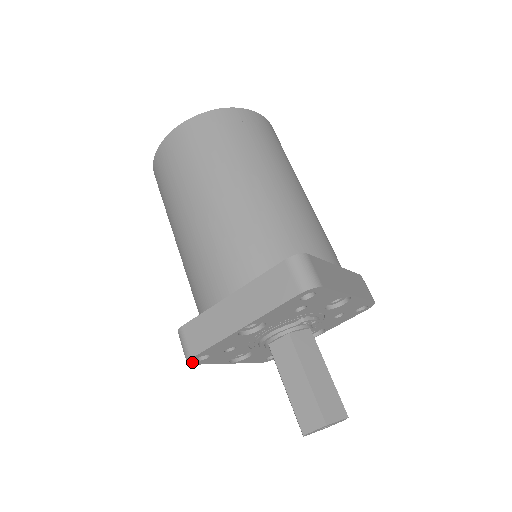
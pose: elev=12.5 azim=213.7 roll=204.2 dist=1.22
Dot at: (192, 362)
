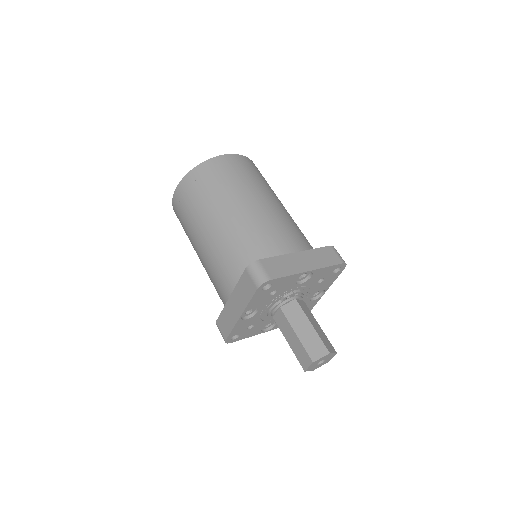
Dot at: (230, 341)
